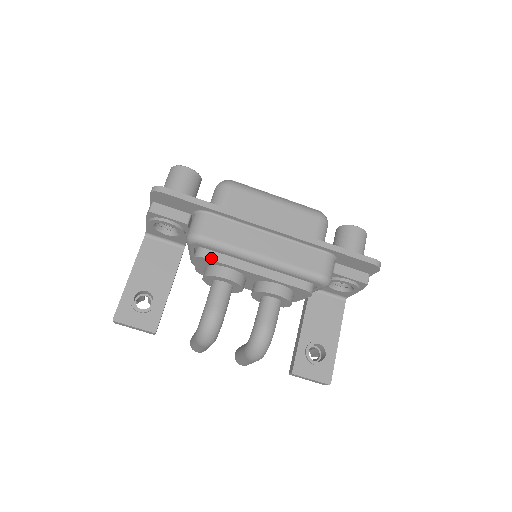
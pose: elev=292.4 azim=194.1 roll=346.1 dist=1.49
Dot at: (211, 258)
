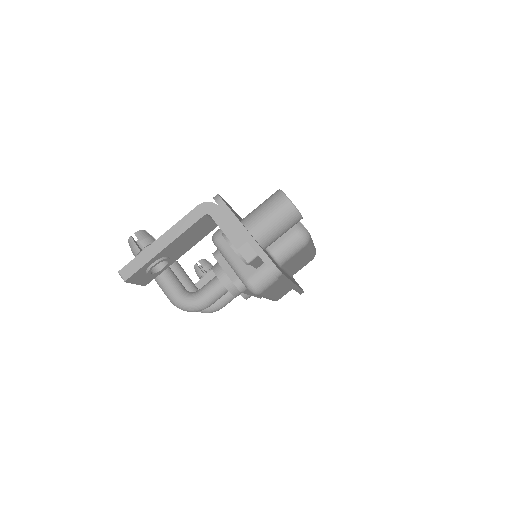
Dot at: (245, 292)
